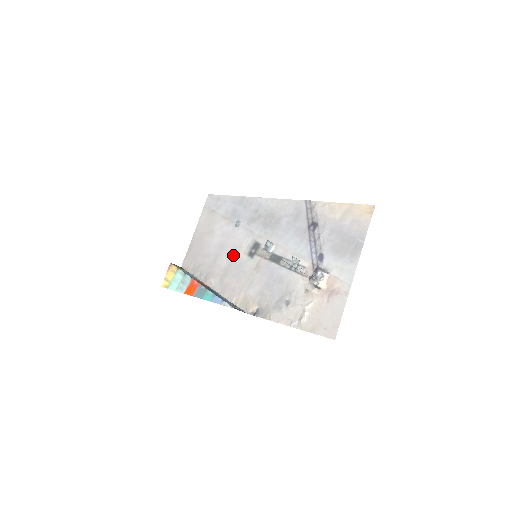
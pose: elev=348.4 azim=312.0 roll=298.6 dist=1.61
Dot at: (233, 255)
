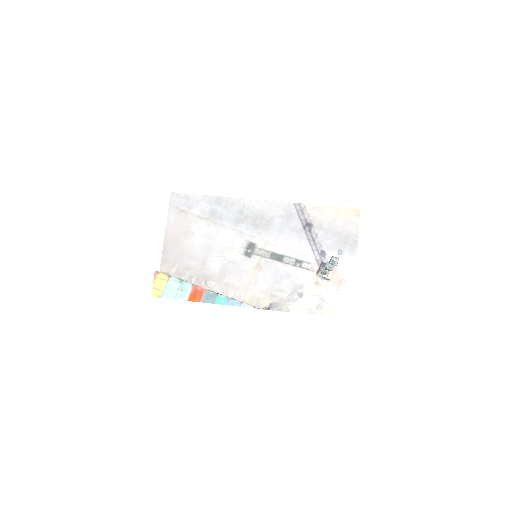
Dot at: (226, 256)
